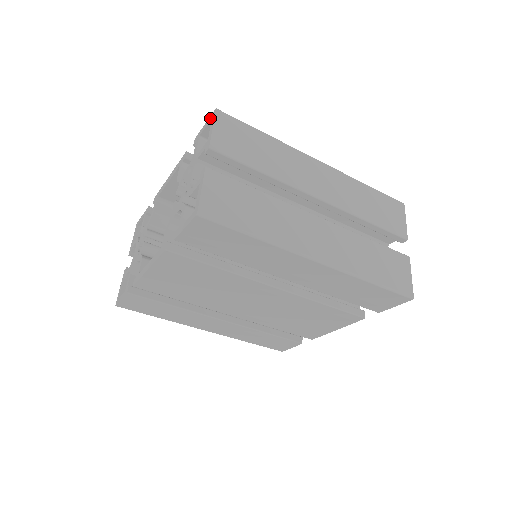
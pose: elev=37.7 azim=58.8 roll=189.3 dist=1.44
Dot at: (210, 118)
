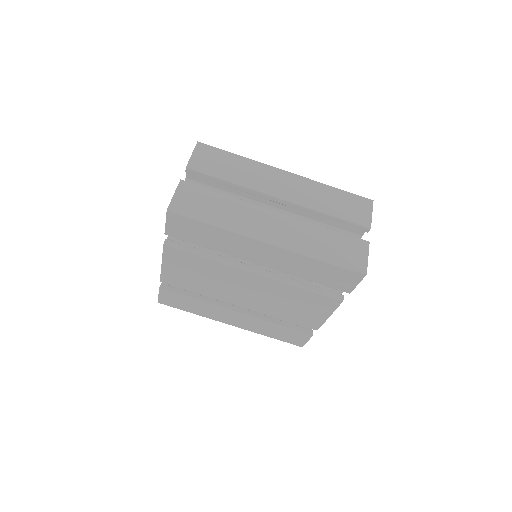
Dot at: occluded
